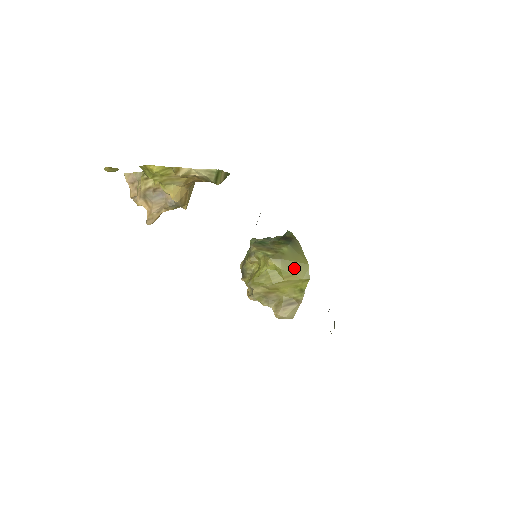
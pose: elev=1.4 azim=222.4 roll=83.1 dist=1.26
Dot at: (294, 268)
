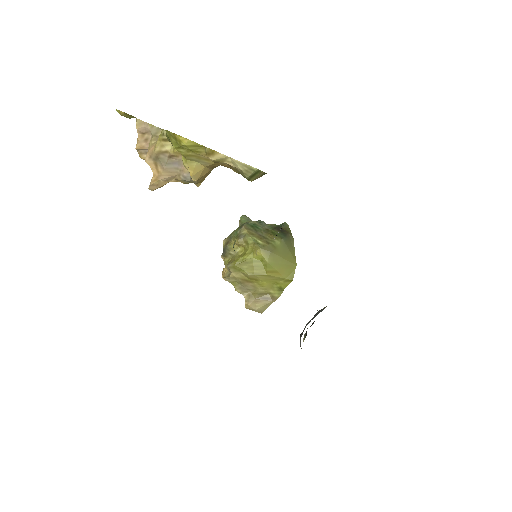
Dot at: (281, 265)
